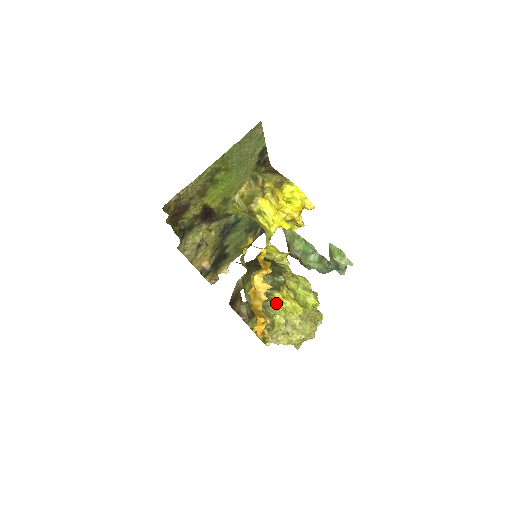
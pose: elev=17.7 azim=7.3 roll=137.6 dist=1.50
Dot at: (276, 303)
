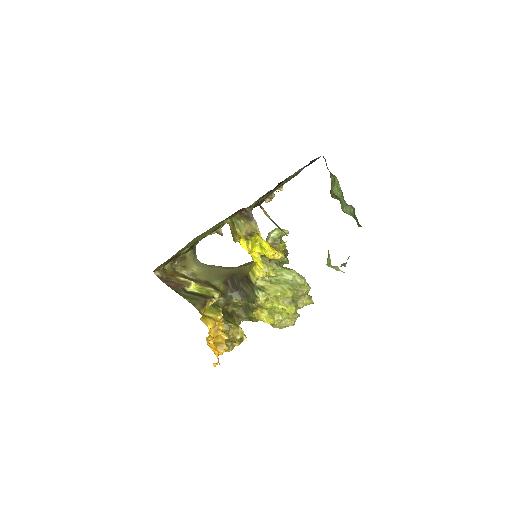
Dot at: (254, 315)
